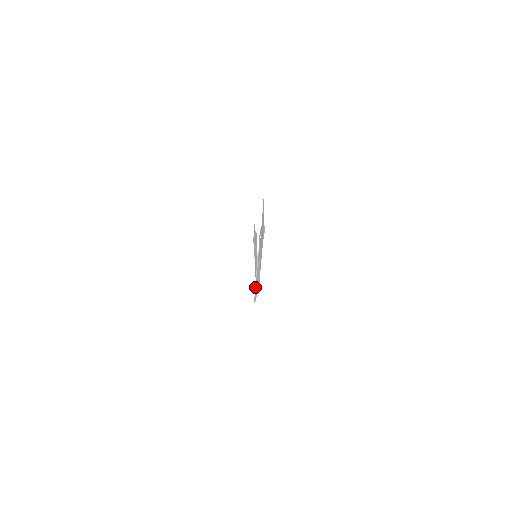
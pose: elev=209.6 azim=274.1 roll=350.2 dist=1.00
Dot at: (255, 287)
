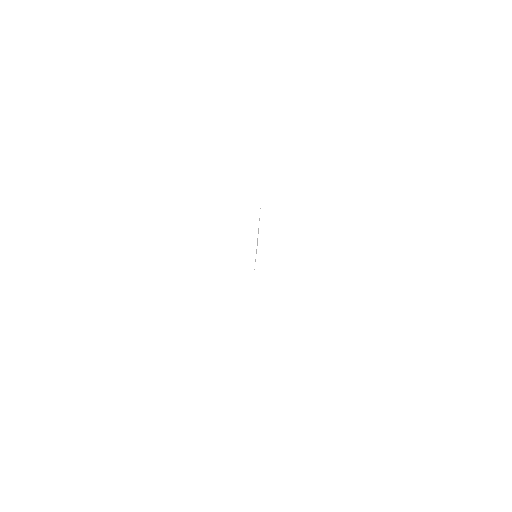
Dot at: occluded
